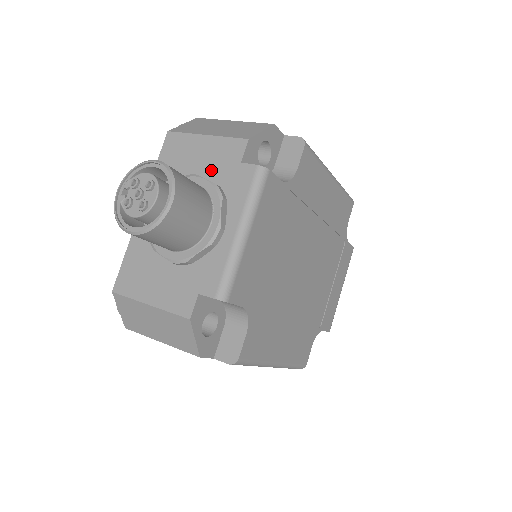
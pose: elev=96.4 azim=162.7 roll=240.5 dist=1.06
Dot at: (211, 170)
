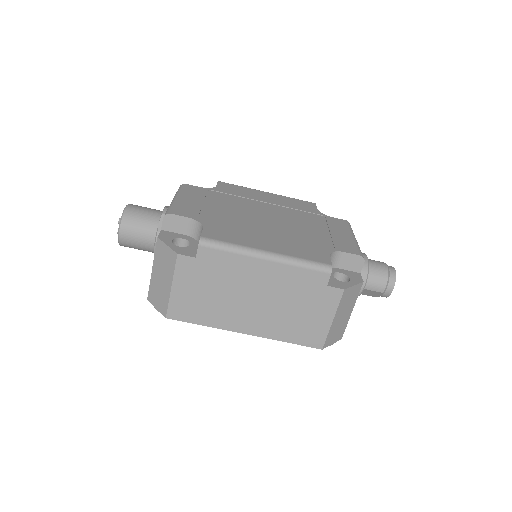
Dot at: occluded
